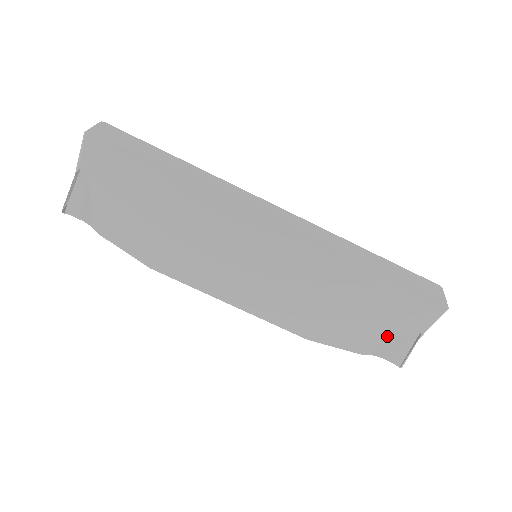
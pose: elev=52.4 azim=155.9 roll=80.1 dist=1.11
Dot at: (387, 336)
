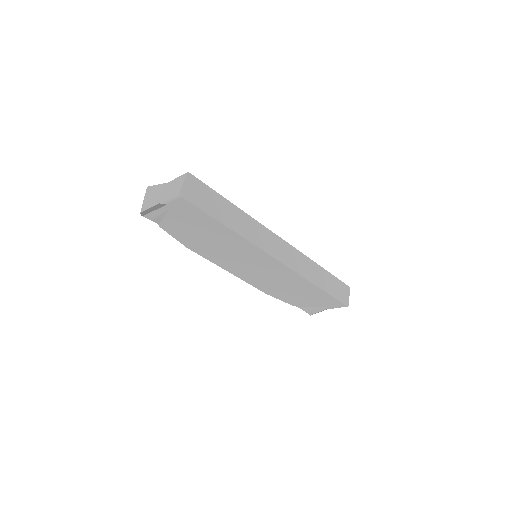
Dot at: (311, 305)
